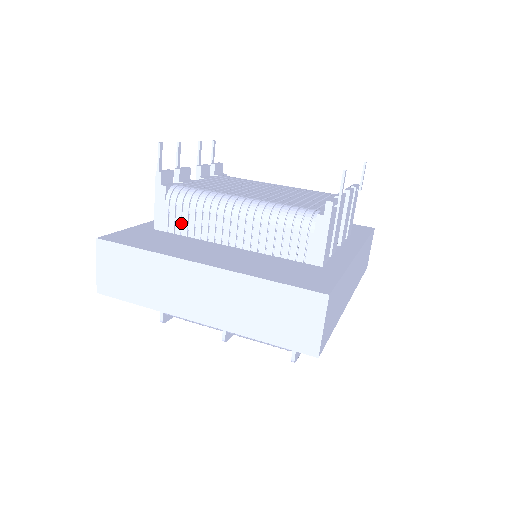
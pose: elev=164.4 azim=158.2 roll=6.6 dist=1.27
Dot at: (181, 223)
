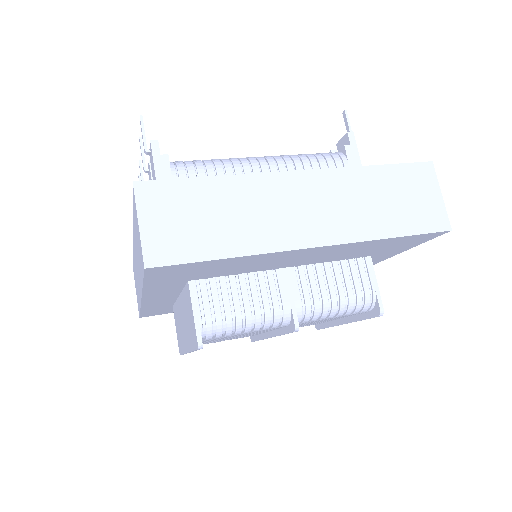
Dot at: occluded
